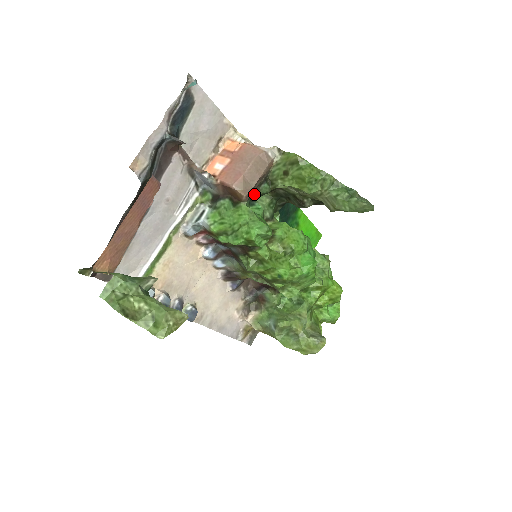
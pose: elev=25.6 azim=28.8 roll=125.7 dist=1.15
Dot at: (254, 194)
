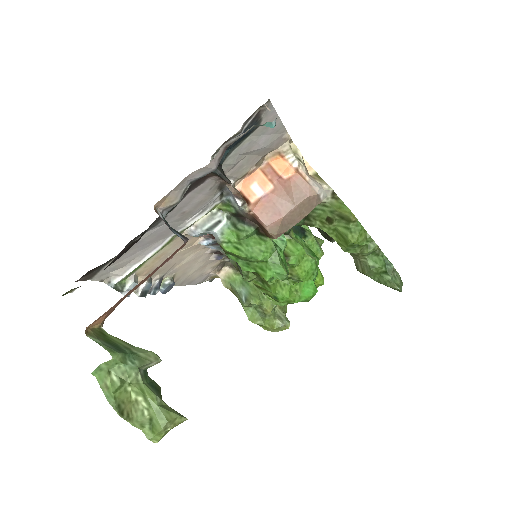
Dot at: occluded
